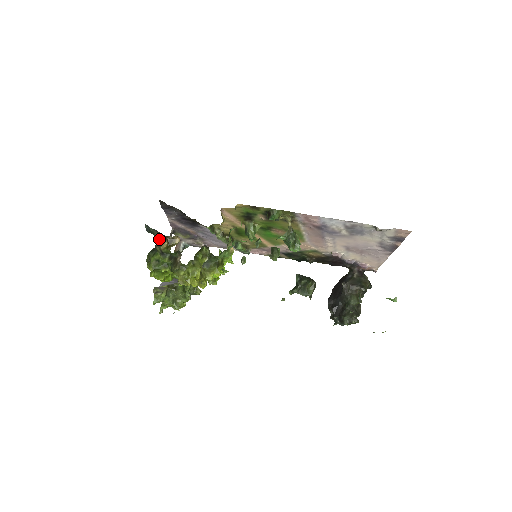
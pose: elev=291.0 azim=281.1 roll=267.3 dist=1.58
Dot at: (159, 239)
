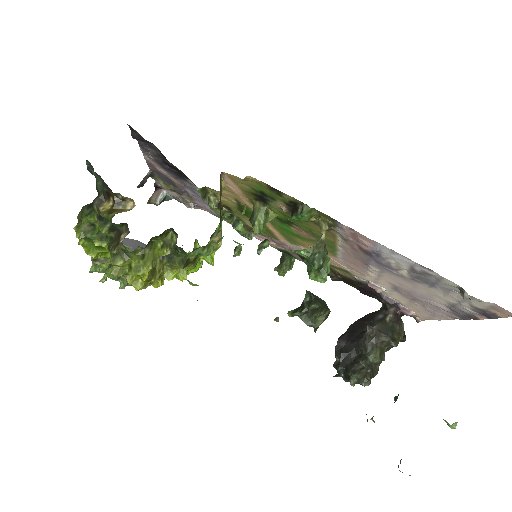
Dot at: (102, 192)
